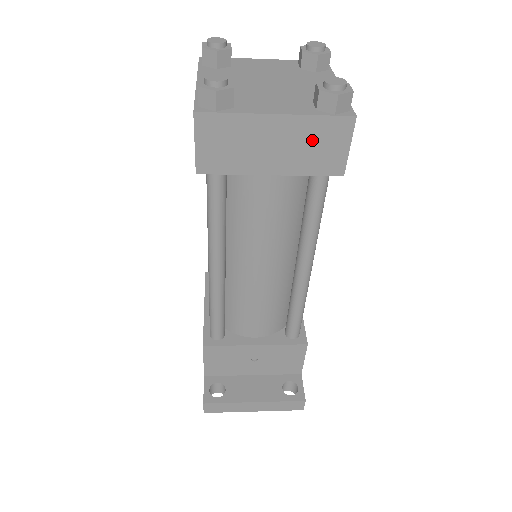
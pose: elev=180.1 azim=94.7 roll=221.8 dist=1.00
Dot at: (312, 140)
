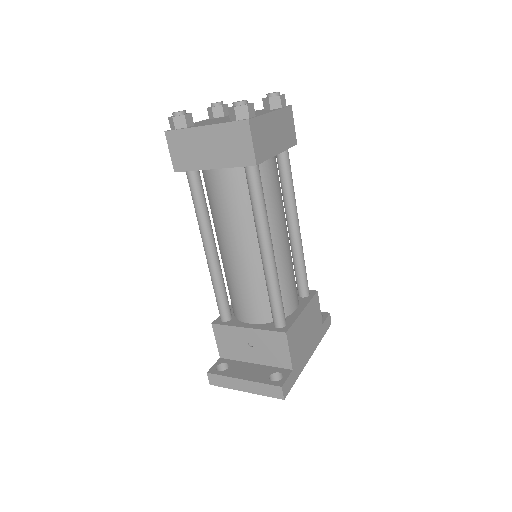
Dot at: (229, 140)
